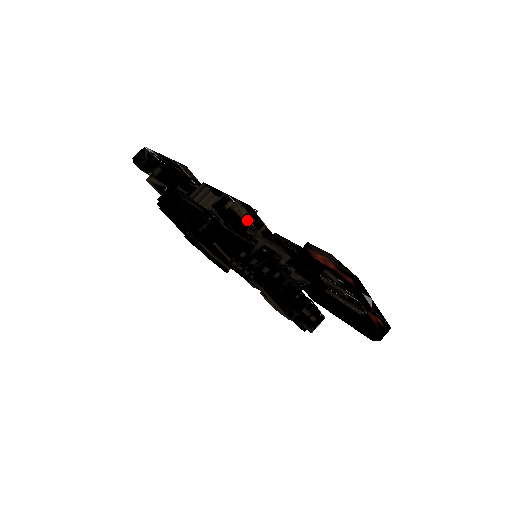
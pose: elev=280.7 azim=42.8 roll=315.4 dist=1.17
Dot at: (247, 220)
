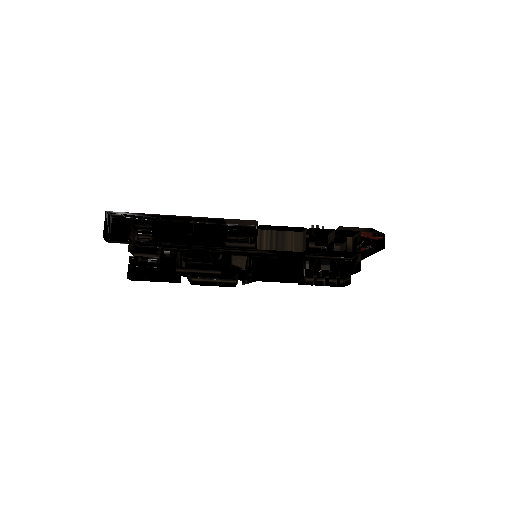
Dot at: (329, 240)
